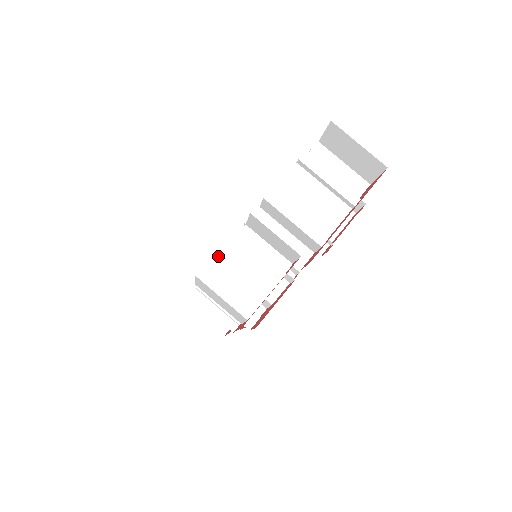
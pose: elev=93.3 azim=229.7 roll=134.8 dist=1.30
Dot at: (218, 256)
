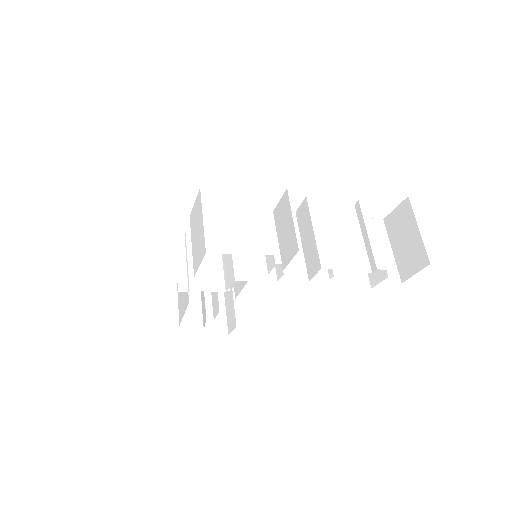
Dot at: (232, 193)
